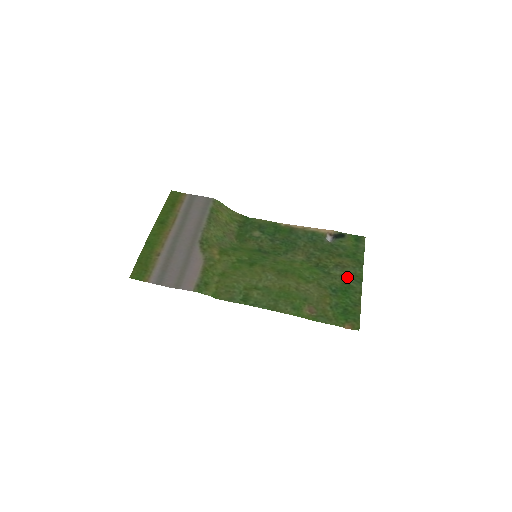
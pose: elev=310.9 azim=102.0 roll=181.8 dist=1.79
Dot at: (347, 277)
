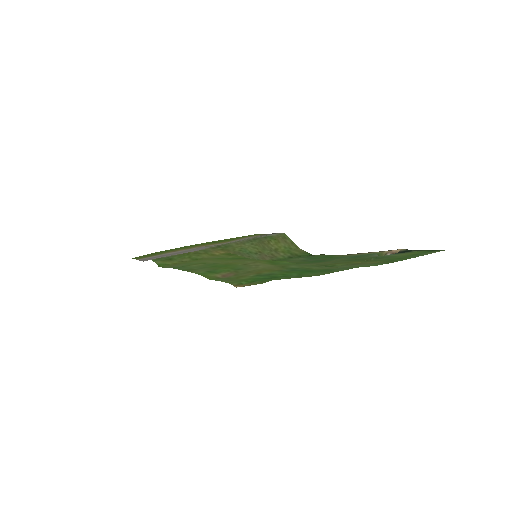
Dot at: (342, 267)
